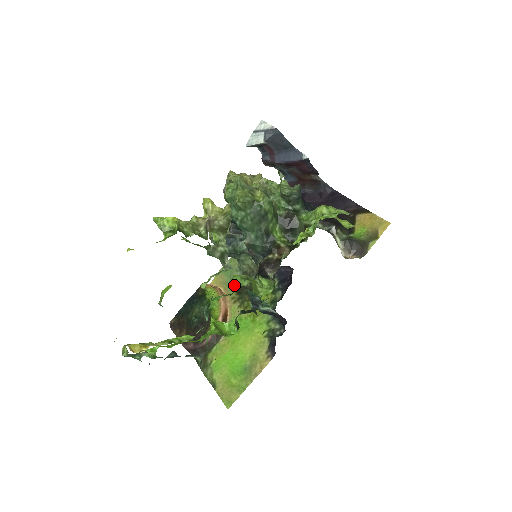
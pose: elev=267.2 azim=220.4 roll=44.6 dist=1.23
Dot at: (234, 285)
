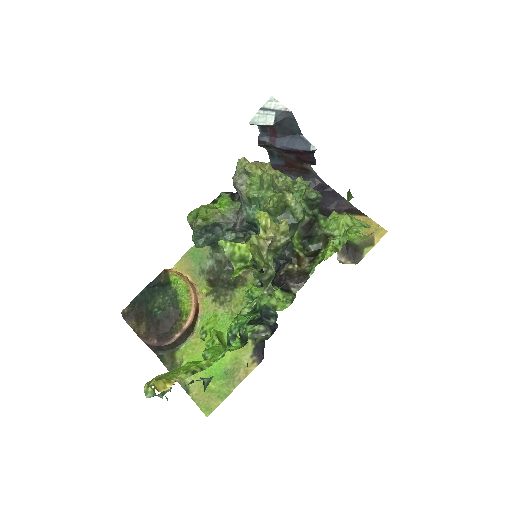
Dot at: (259, 302)
